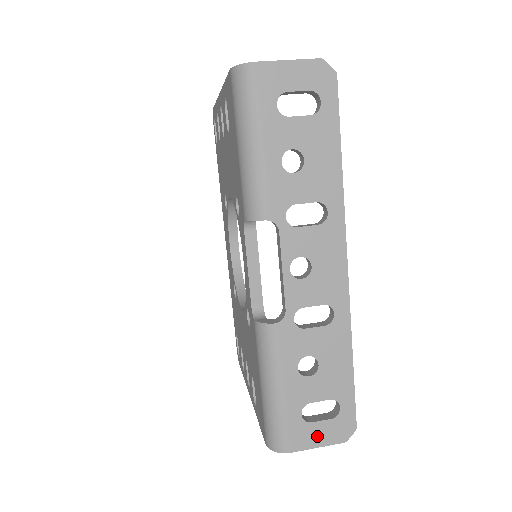
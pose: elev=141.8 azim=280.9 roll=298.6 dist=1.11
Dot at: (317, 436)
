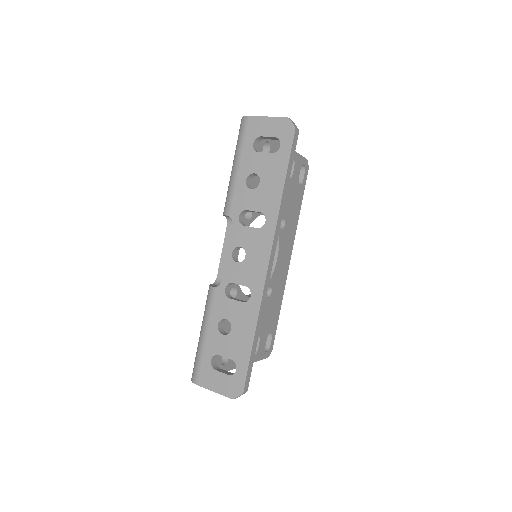
Dot at: (216, 383)
